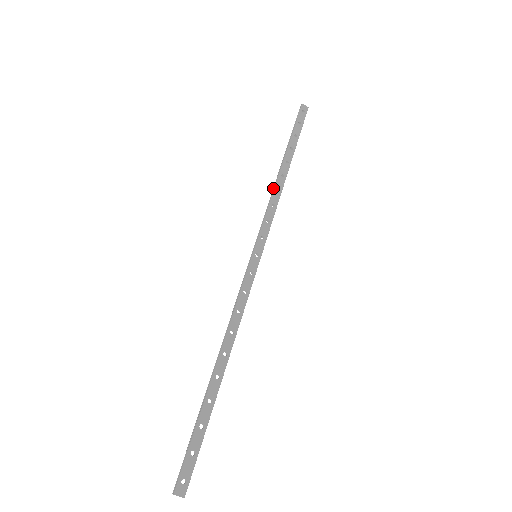
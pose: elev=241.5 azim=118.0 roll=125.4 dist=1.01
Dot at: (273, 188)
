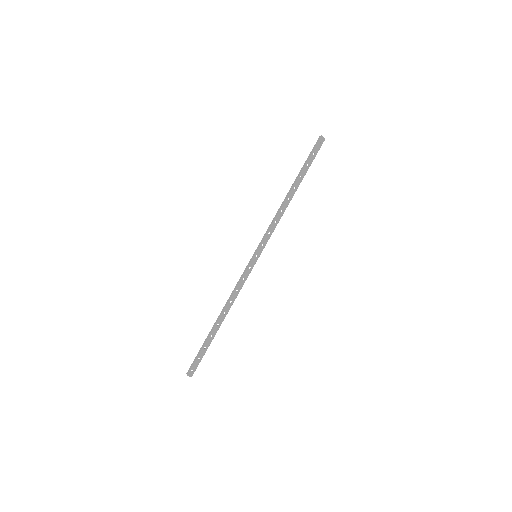
Dot at: (280, 207)
